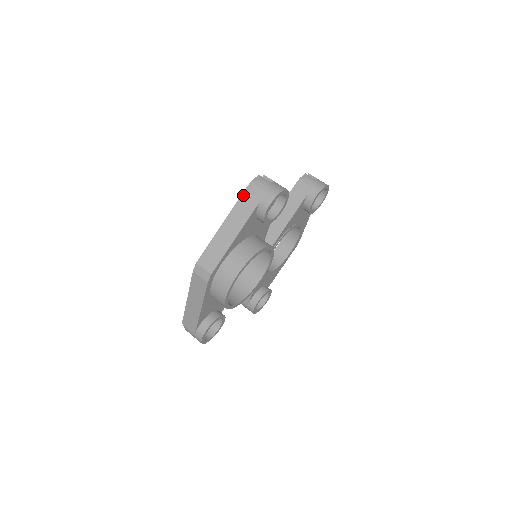
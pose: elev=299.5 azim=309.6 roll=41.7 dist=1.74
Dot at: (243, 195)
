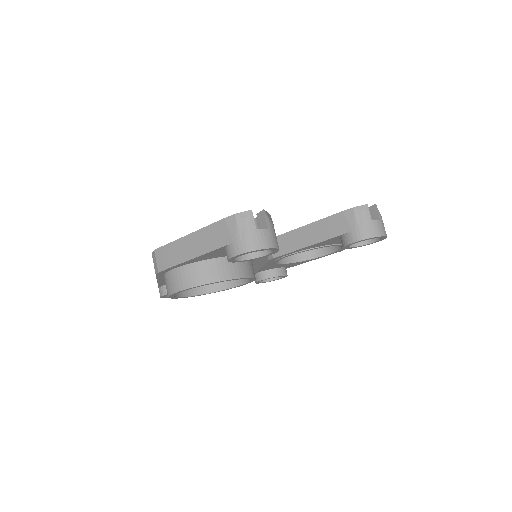
Dot at: (220, 222)
